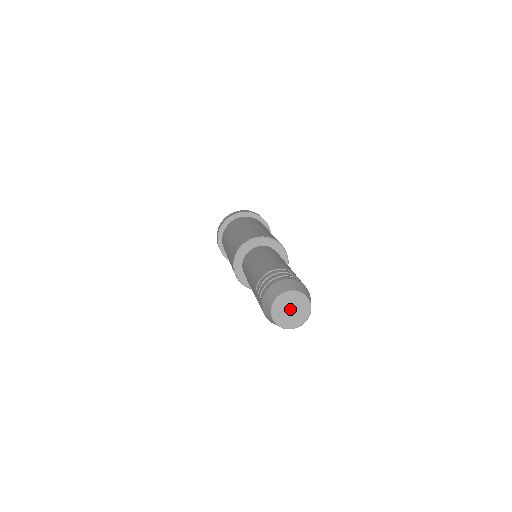
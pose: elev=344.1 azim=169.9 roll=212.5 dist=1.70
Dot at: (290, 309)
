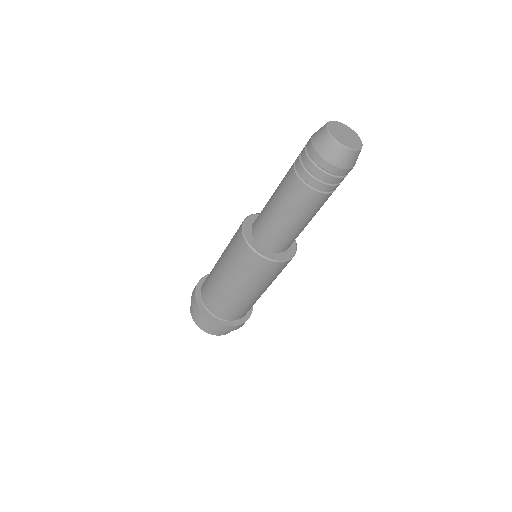
Dot at: (343, 134)
